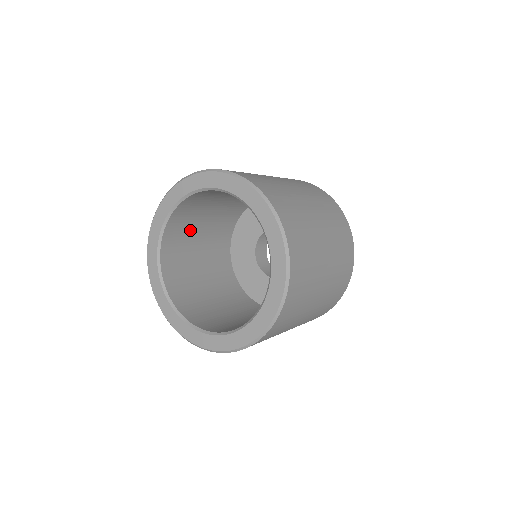
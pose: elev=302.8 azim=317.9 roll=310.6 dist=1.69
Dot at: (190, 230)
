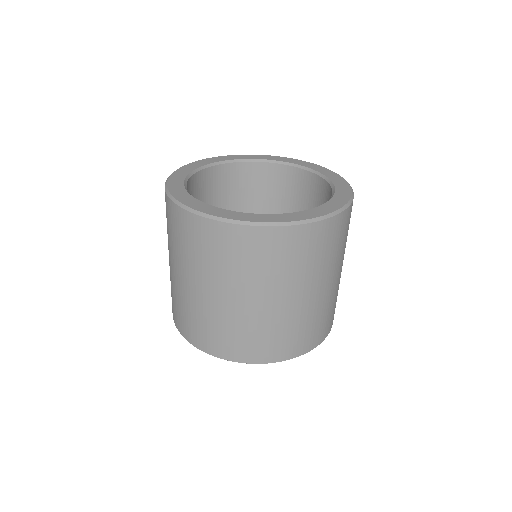
Dot at: occluded
